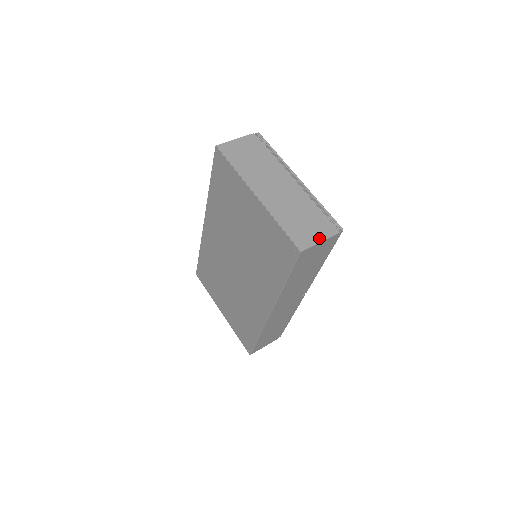
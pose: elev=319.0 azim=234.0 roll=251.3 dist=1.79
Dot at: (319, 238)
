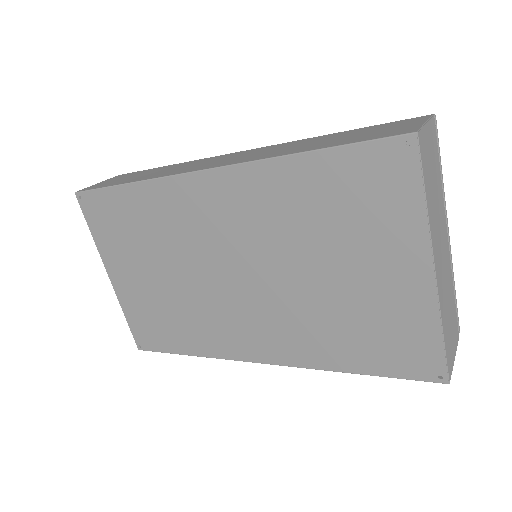
Dot at: (455, 353)
